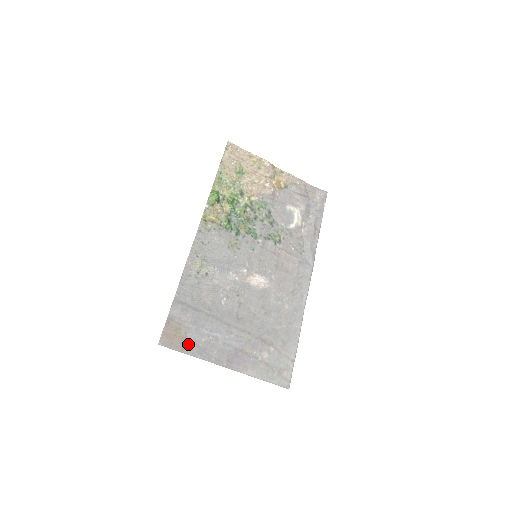
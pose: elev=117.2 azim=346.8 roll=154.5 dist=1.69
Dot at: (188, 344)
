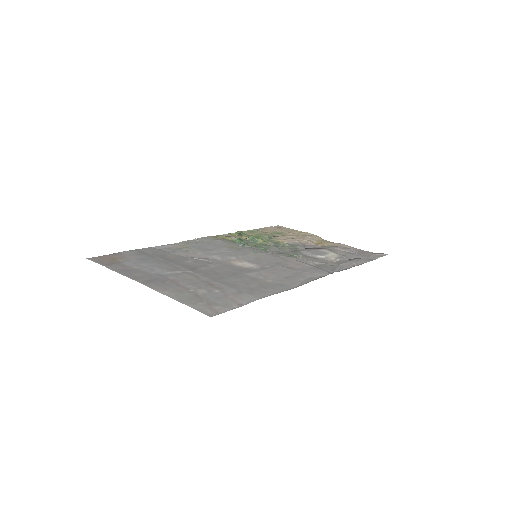
Dot at: (116, 265)
